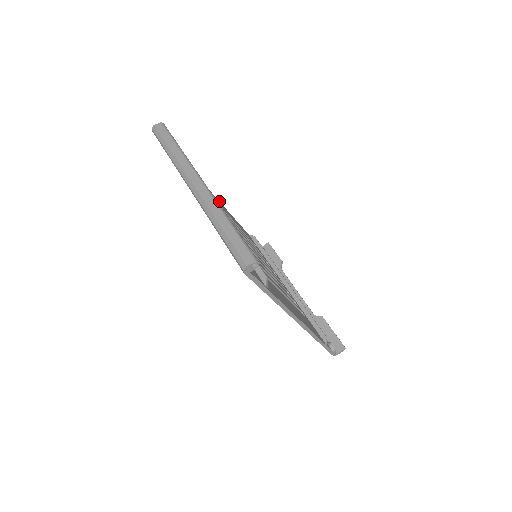
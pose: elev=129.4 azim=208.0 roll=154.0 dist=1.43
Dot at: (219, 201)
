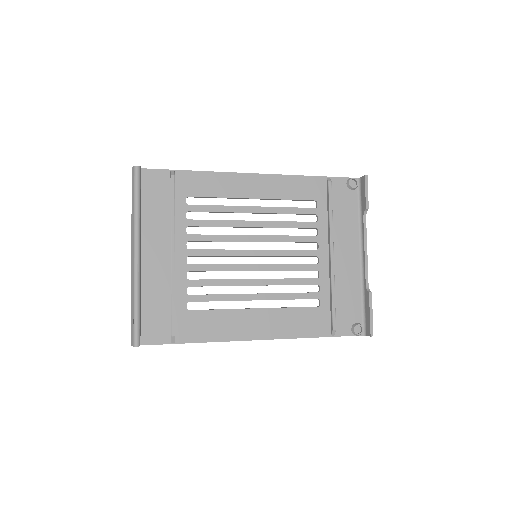
Dot at: (255, 173)
